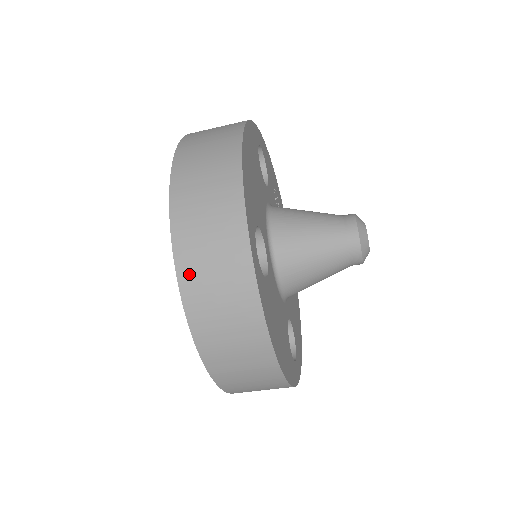
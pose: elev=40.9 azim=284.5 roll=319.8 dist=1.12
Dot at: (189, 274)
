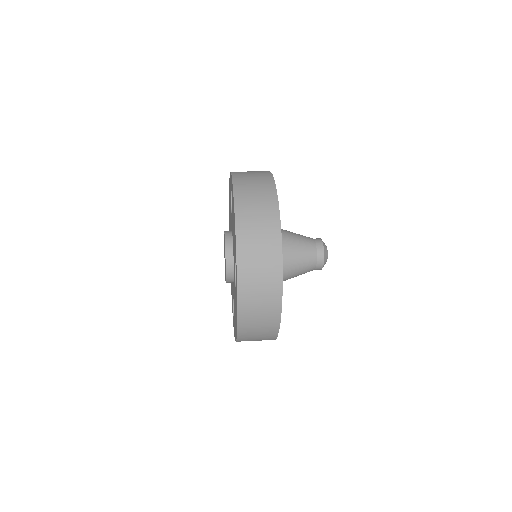
Dot at: occluded
